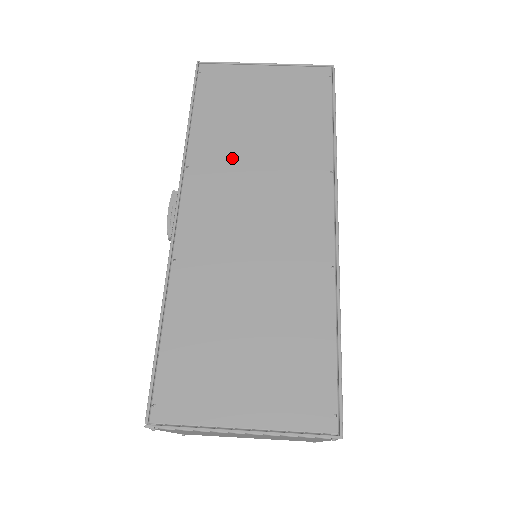
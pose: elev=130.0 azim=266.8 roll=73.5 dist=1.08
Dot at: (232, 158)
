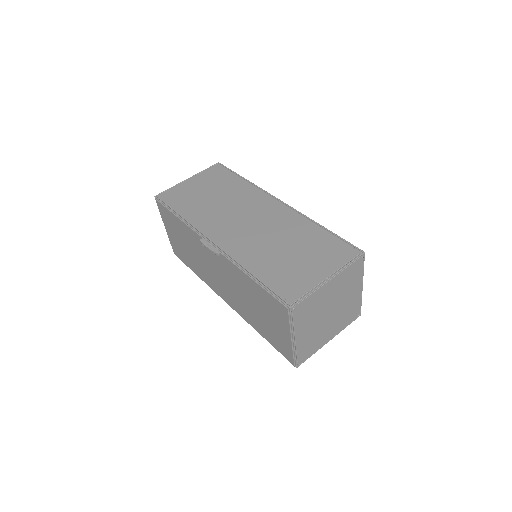
Dot at: (213, 213)
